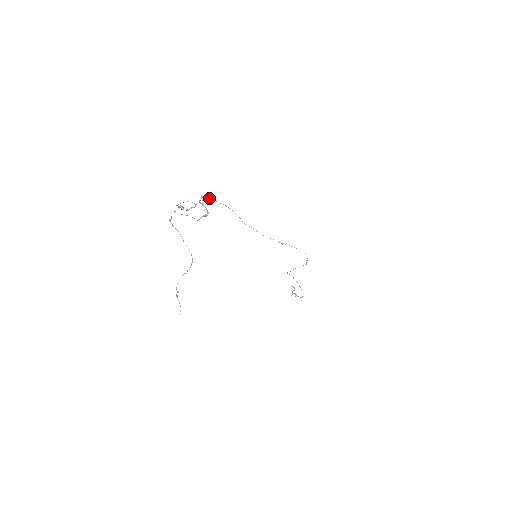
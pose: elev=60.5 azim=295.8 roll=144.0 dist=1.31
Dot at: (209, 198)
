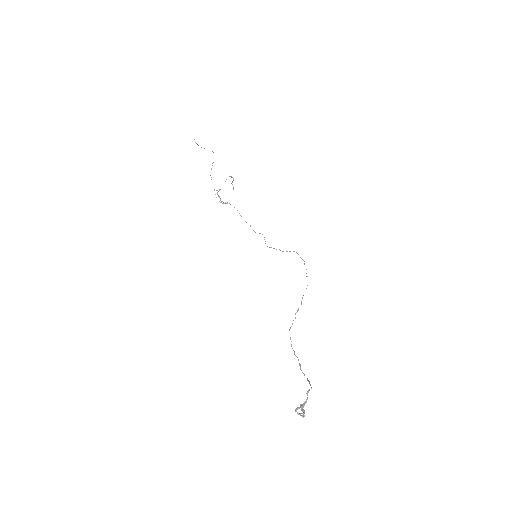
Dot at: (237, 210)
